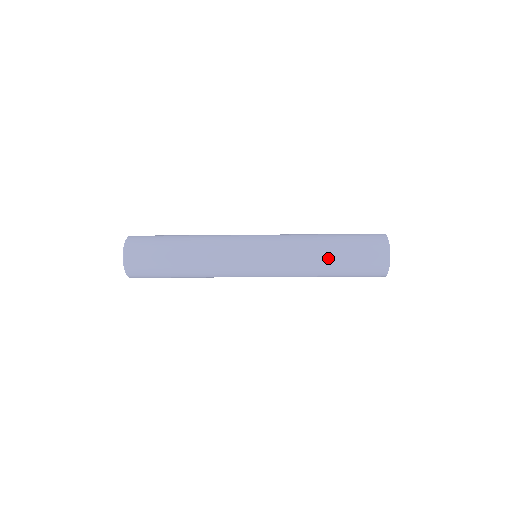
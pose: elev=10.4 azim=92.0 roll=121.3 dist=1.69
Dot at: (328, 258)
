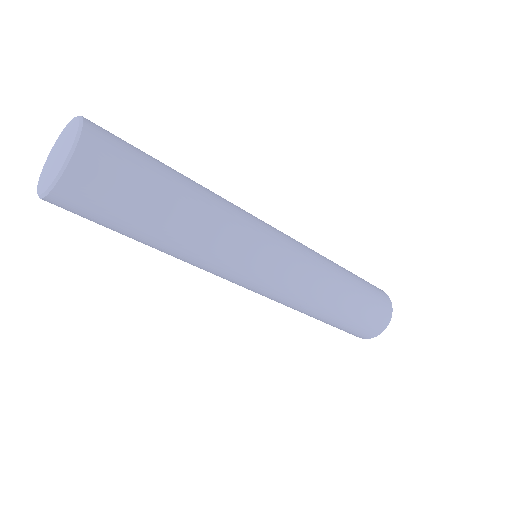
Dot at: (347, 277)
